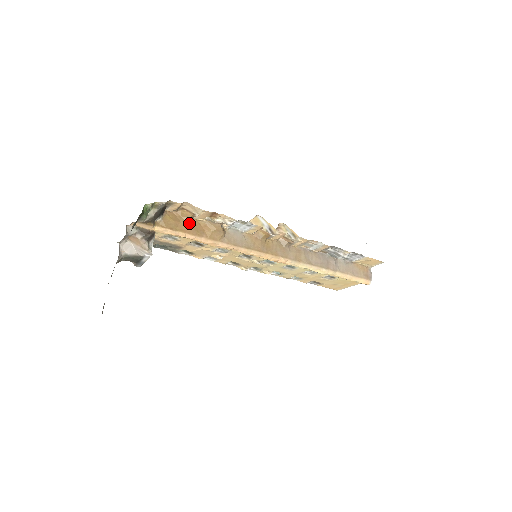
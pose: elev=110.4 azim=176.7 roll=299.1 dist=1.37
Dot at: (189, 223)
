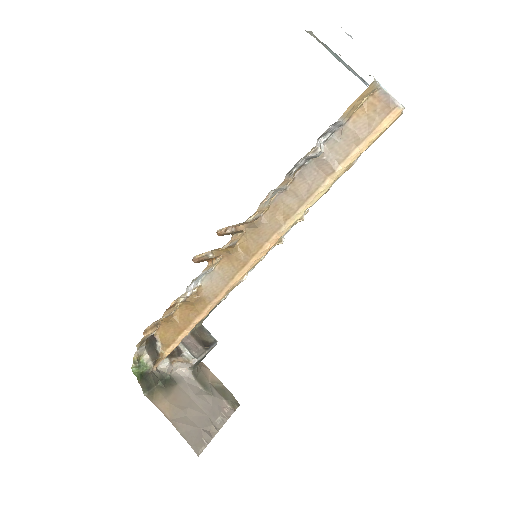
Dot at: (176, 321)
